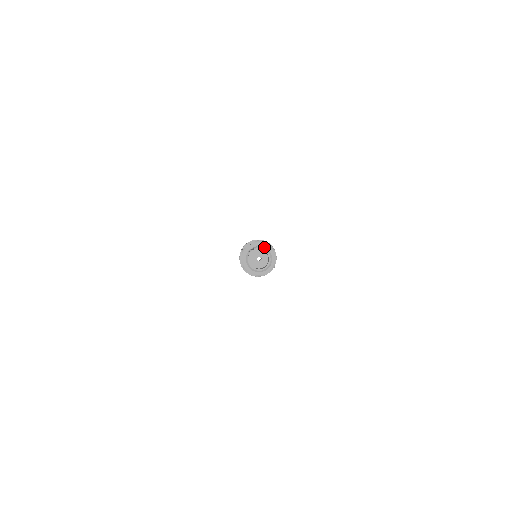
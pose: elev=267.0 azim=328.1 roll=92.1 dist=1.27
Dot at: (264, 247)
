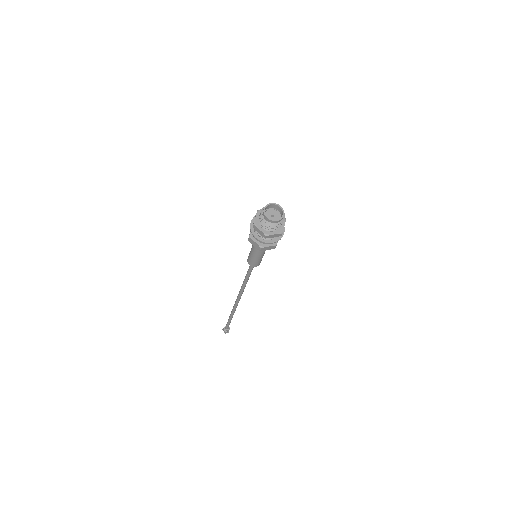
Dot at: (280, 208)
